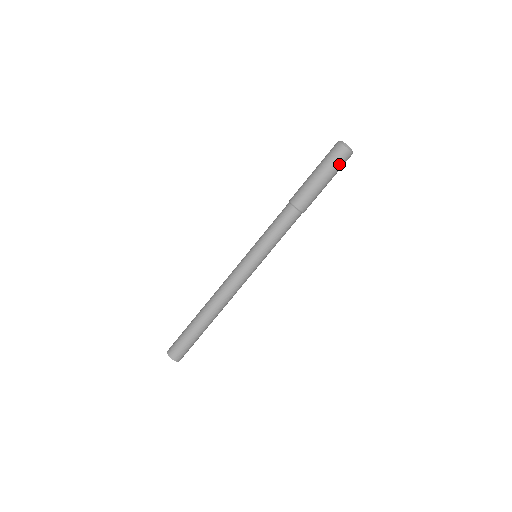
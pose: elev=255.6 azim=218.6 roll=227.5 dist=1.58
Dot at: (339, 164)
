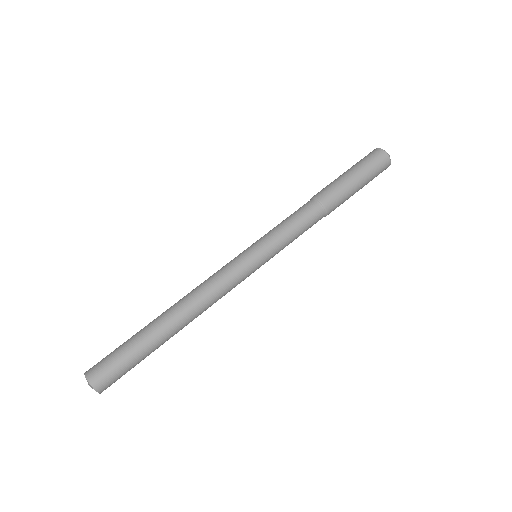
Dot at: (377, 171)
